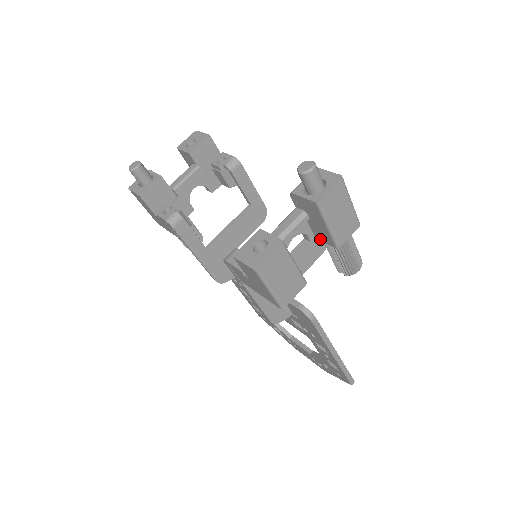
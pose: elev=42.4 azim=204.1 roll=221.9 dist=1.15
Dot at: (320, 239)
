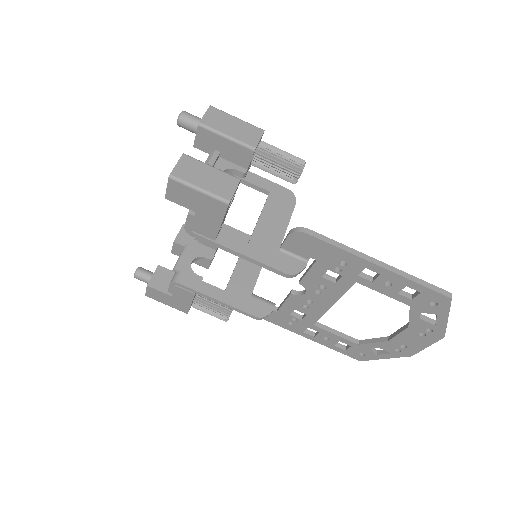
Dot at: (246, 164)
